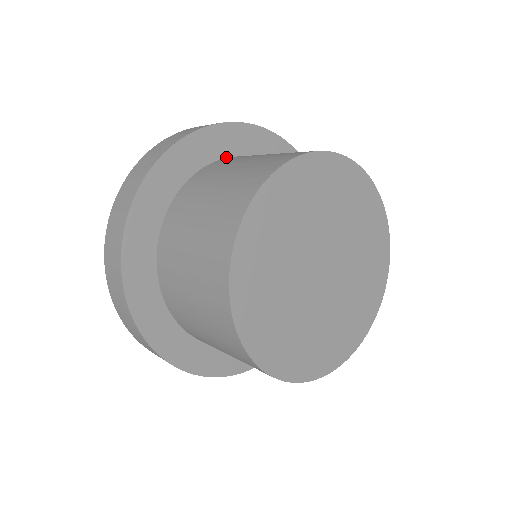
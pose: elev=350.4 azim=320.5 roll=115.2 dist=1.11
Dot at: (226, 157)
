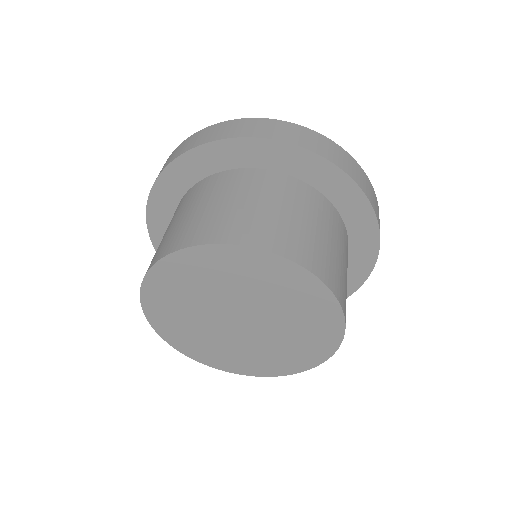
Dot at: (313, 186)
